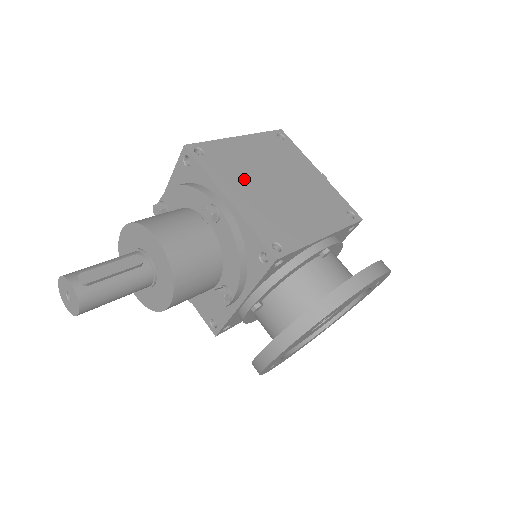
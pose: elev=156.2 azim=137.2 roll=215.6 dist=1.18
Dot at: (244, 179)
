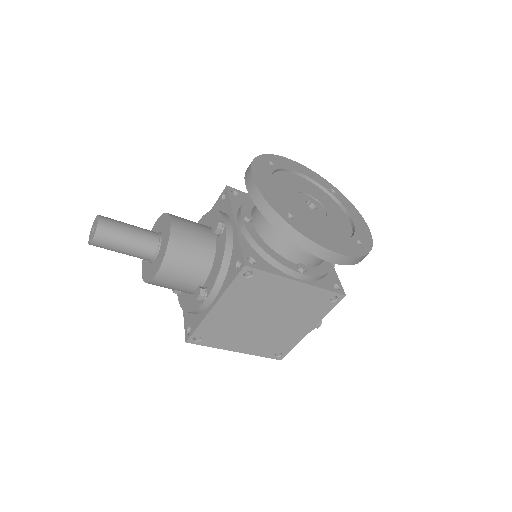
Dot at: occluded
